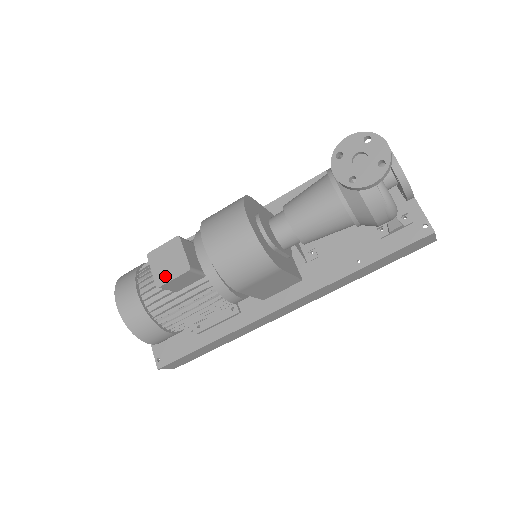
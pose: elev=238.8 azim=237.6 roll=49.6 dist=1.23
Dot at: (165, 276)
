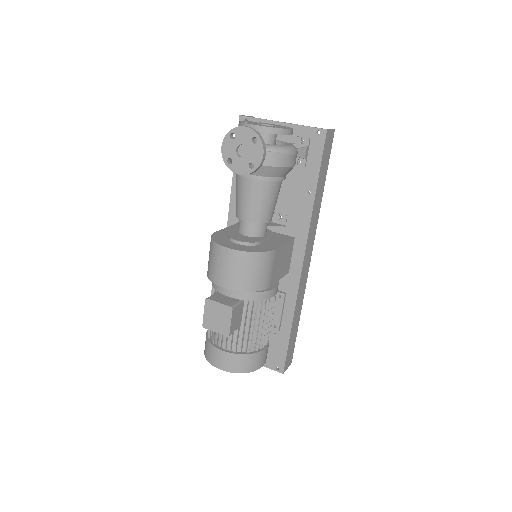
Dot at: (225, 326)
